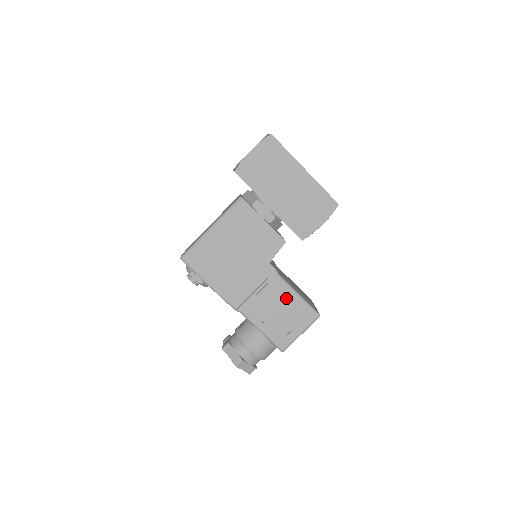
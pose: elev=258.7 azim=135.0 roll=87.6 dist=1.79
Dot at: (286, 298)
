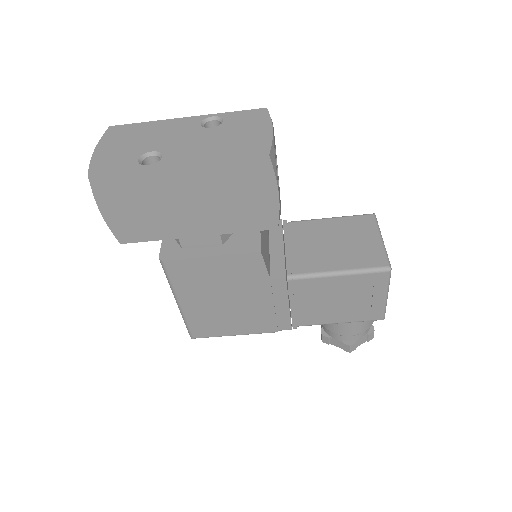
Dot at: (330, 286)
